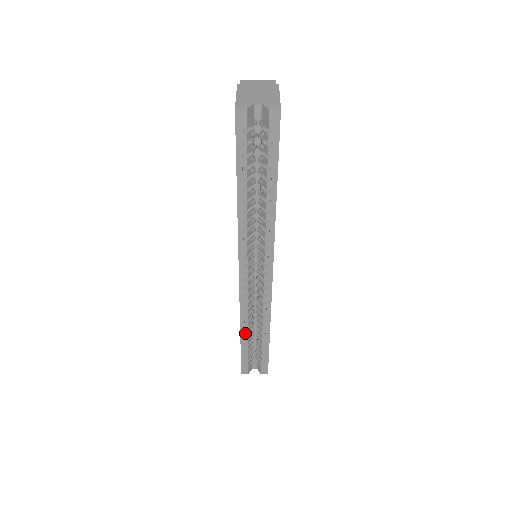
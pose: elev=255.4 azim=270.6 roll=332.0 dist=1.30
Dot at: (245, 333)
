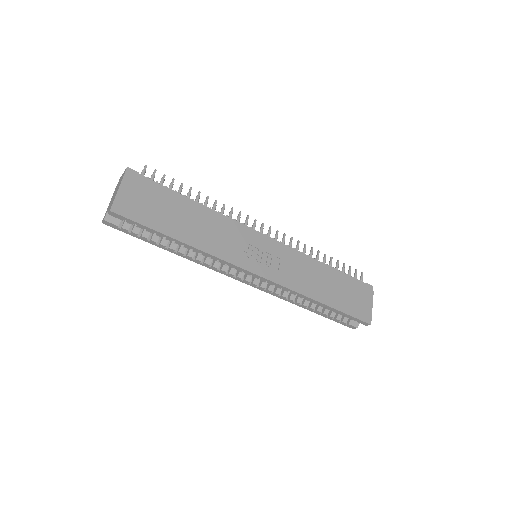
Dot at: (308, 307)
